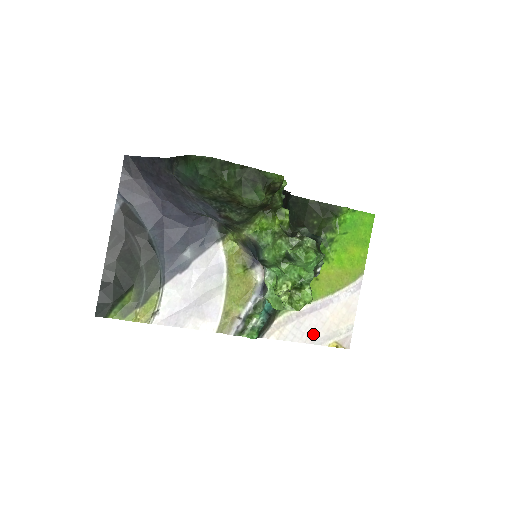
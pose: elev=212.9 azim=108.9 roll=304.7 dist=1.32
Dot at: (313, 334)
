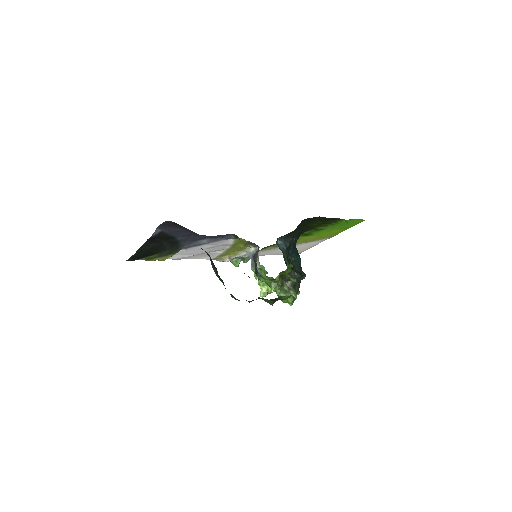
Dot at: (278, 253)
